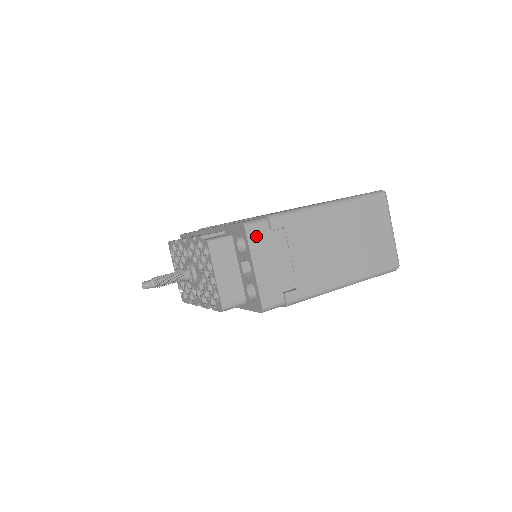
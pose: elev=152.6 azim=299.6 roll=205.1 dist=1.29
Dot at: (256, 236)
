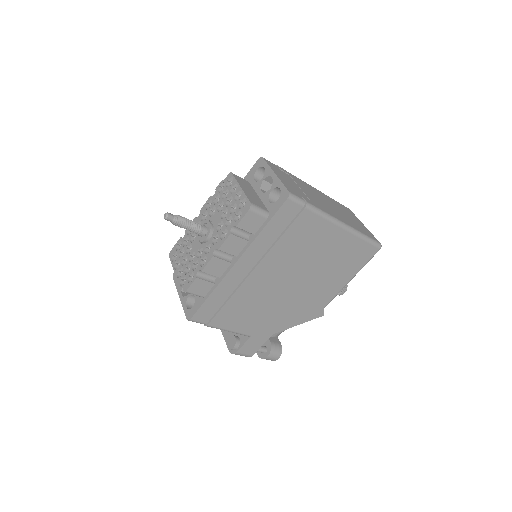
Dot at: (271, 165)
